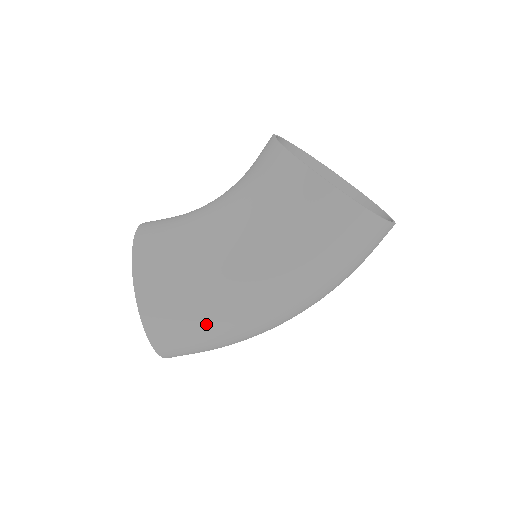
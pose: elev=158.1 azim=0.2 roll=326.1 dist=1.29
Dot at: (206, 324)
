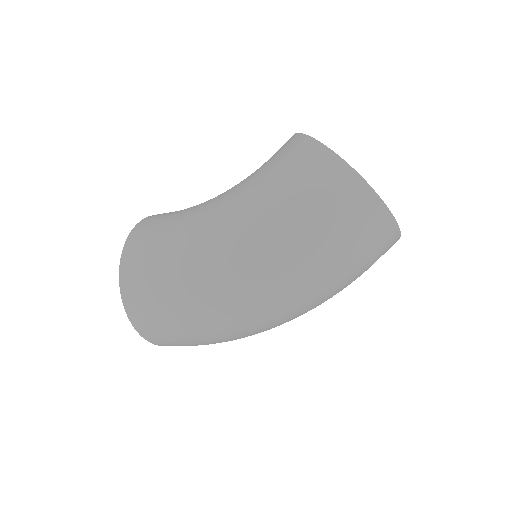
Dot at: (167, 257)
